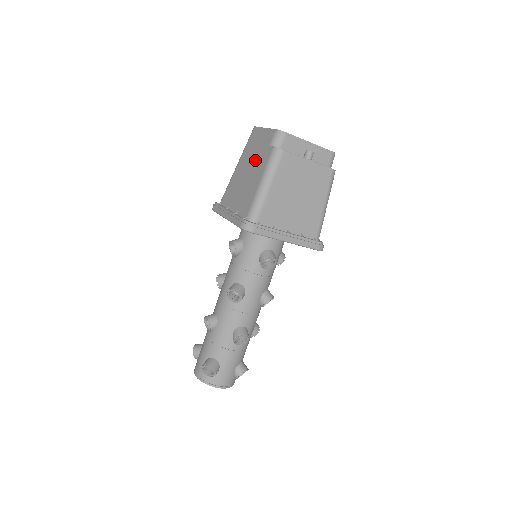
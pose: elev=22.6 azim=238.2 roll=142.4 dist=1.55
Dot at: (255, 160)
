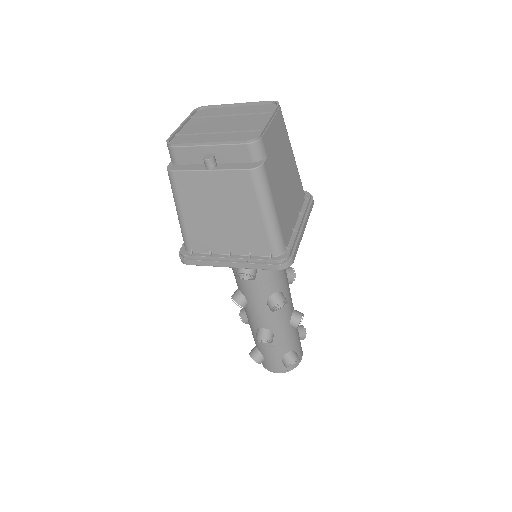
Dot at: occluded
